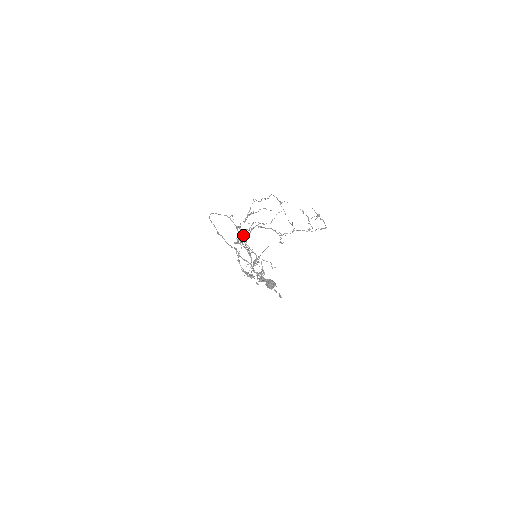
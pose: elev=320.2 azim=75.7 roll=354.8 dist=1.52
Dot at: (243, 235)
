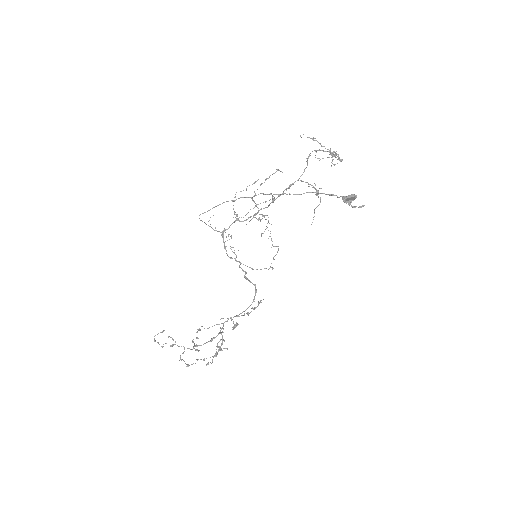
Dot at: (258, 212)
